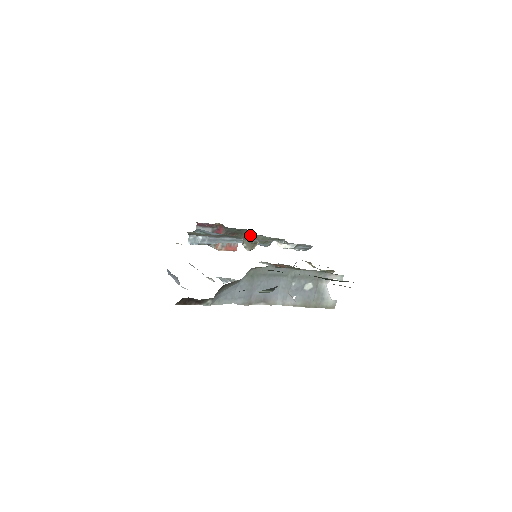
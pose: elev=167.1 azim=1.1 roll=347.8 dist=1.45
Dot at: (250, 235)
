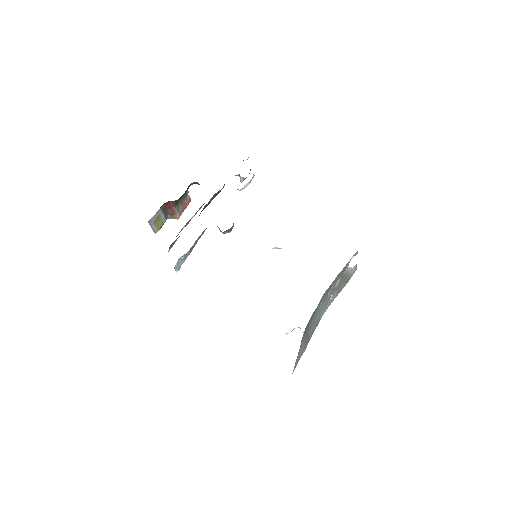
Dot at: (209, 201)
